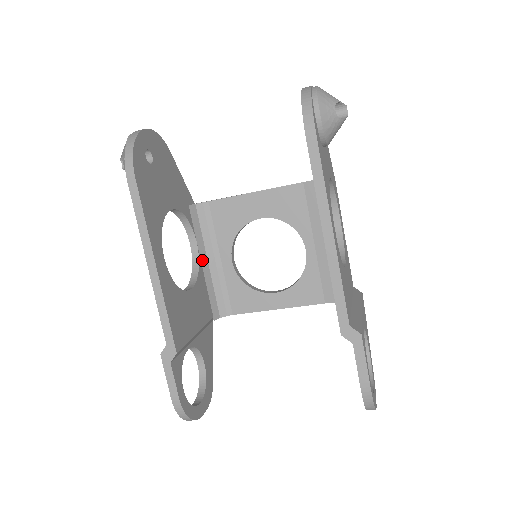
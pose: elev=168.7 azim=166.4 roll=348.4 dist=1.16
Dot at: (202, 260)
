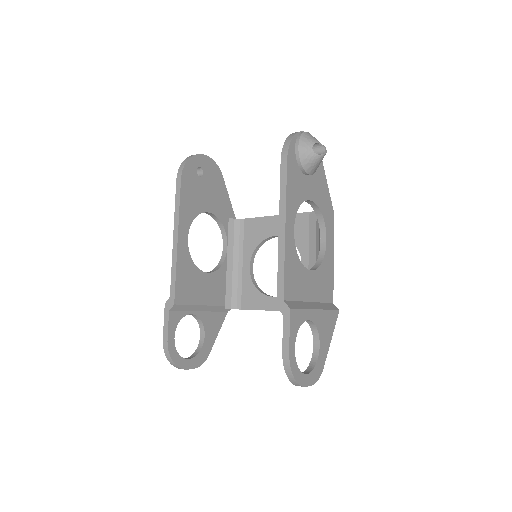
Dot at: (228, 260)
